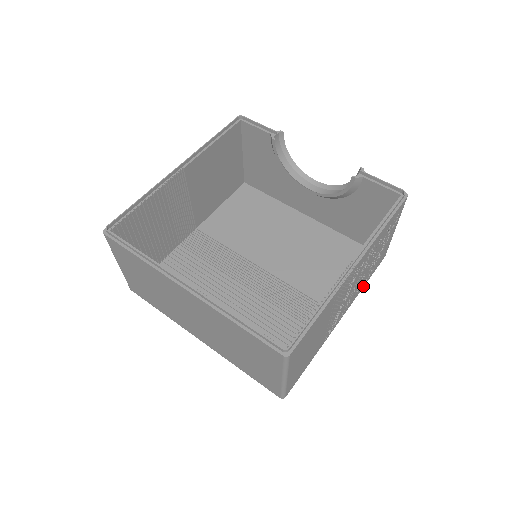
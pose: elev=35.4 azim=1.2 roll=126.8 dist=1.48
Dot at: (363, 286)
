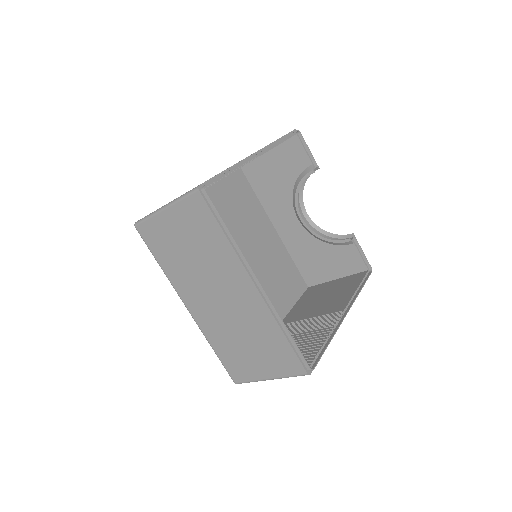
Dot at: occluded
